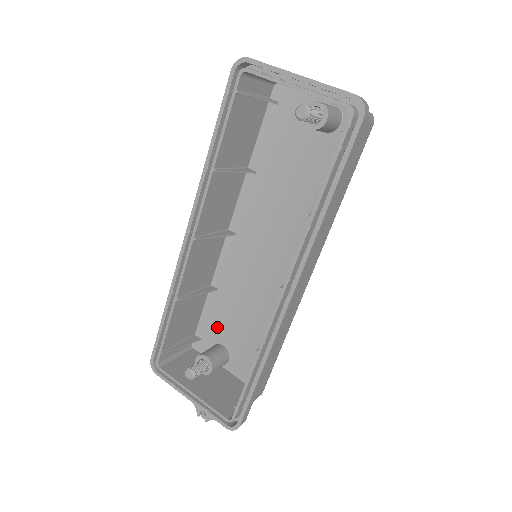
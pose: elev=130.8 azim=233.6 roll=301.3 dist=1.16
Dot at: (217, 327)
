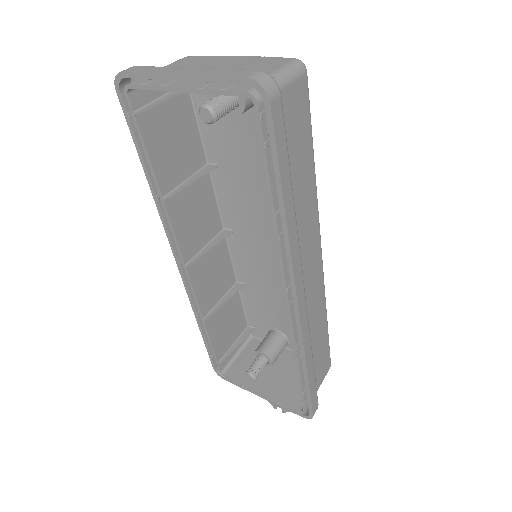
Dot at: (263, 316)
